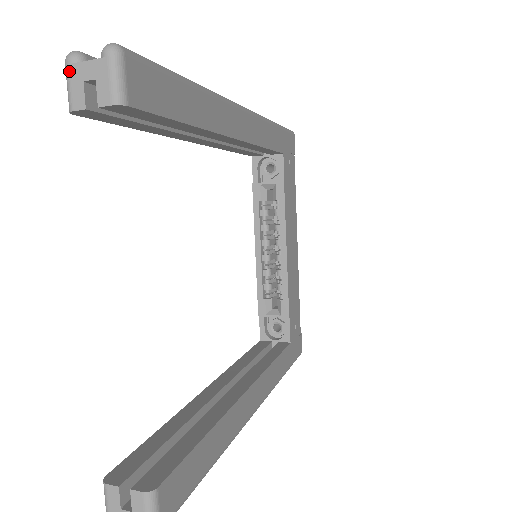
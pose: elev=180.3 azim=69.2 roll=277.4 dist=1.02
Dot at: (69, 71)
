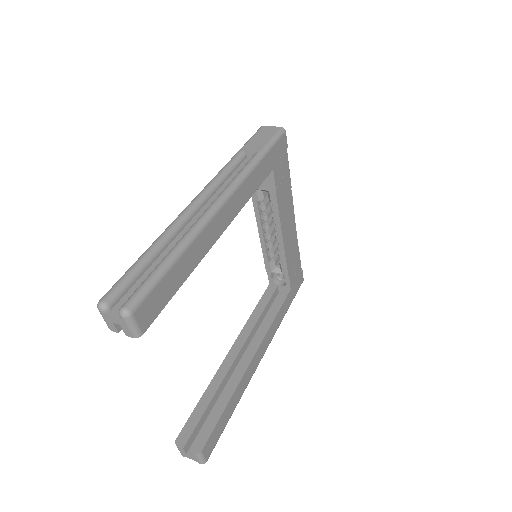
Dot at: (102, 315)
